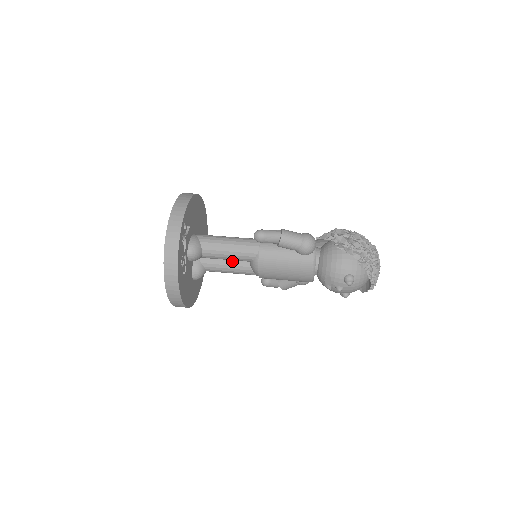
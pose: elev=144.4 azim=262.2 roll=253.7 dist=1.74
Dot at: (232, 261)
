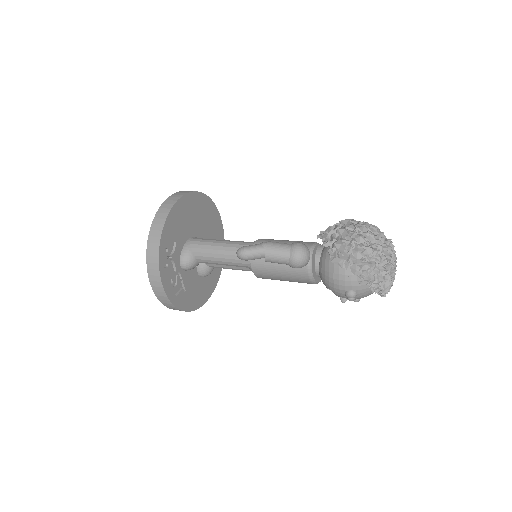
Dot at: occluded
